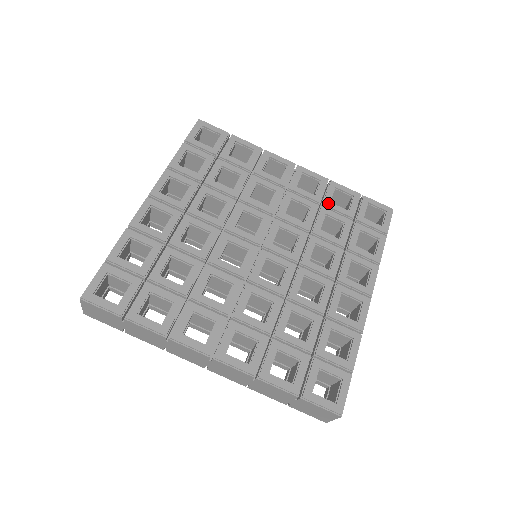
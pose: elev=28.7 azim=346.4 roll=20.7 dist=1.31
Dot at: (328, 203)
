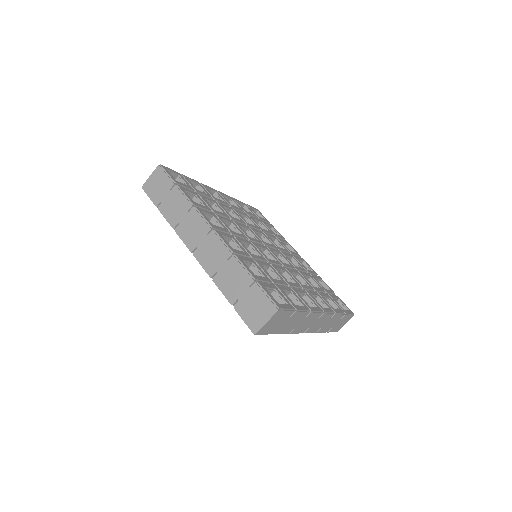
Dot at: (314, 277)
